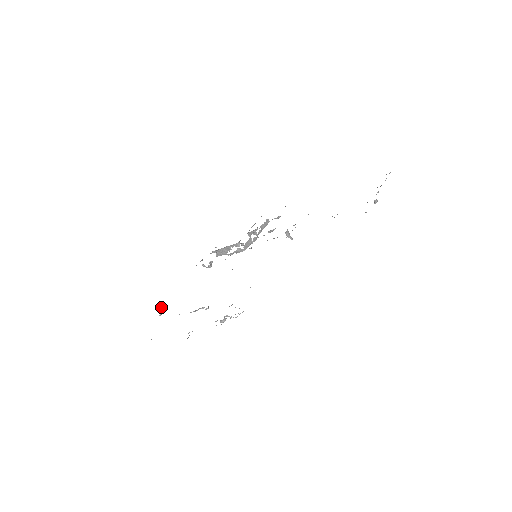
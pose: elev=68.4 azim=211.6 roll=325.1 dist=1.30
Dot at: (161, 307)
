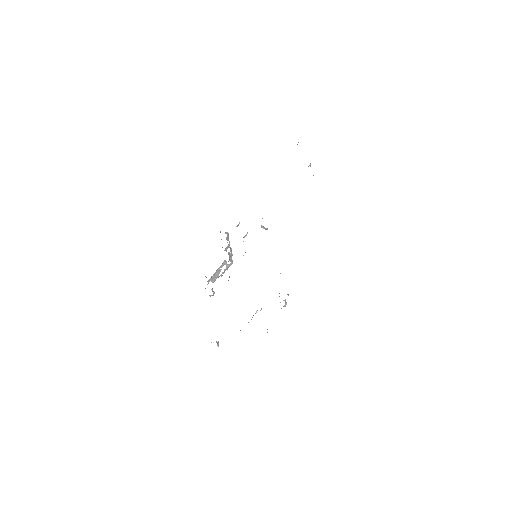
Dot at: occluded
